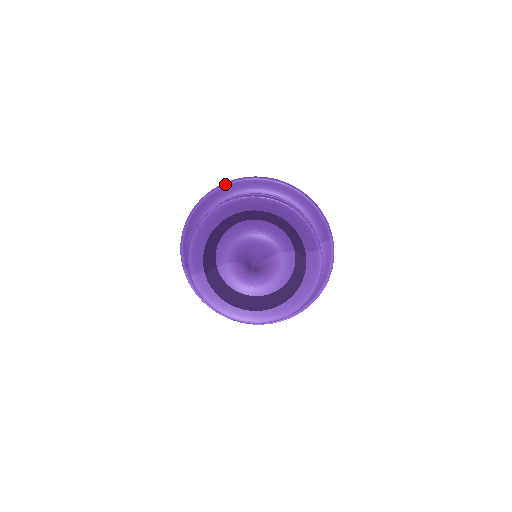
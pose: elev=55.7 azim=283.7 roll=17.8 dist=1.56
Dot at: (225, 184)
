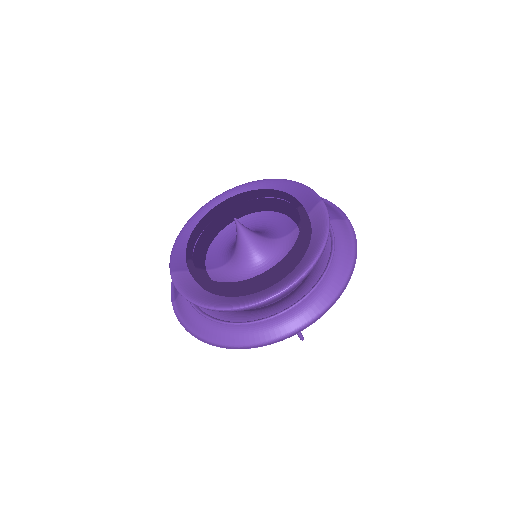
Dot at: occluded
